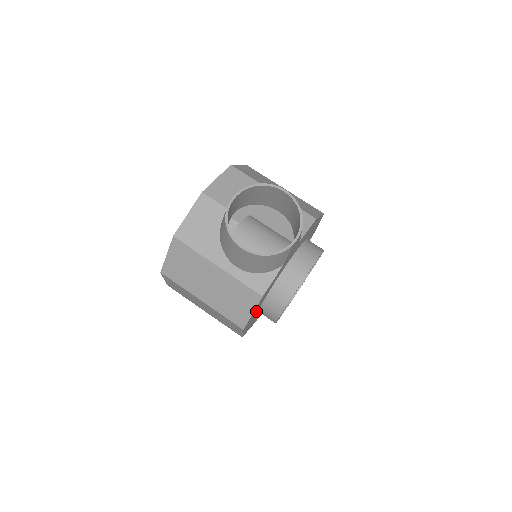
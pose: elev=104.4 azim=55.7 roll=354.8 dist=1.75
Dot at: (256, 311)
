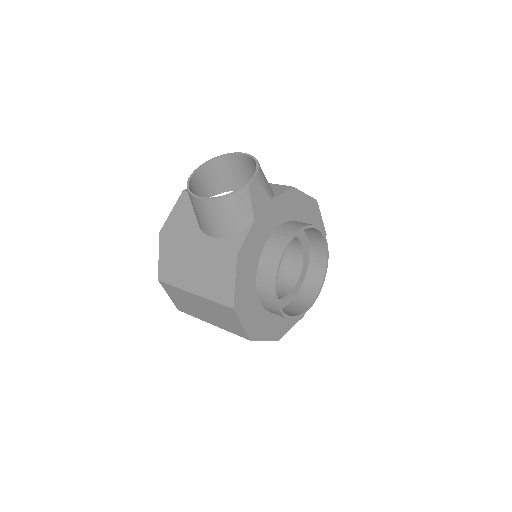
Dot at: (249, 292)
